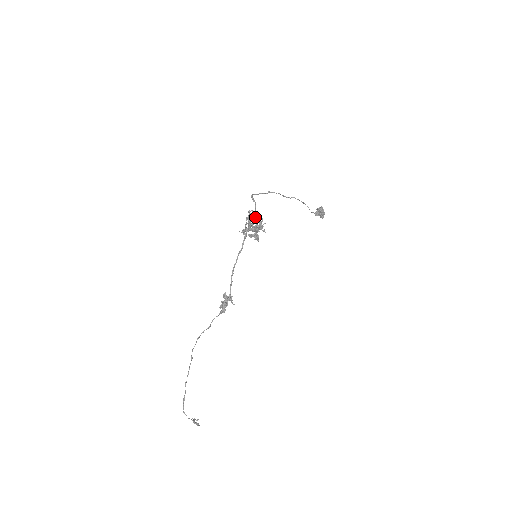
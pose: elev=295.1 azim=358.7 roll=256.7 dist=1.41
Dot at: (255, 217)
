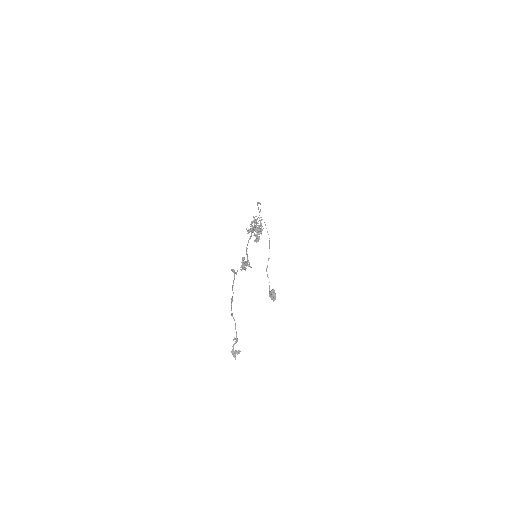
Dot at: occluded
